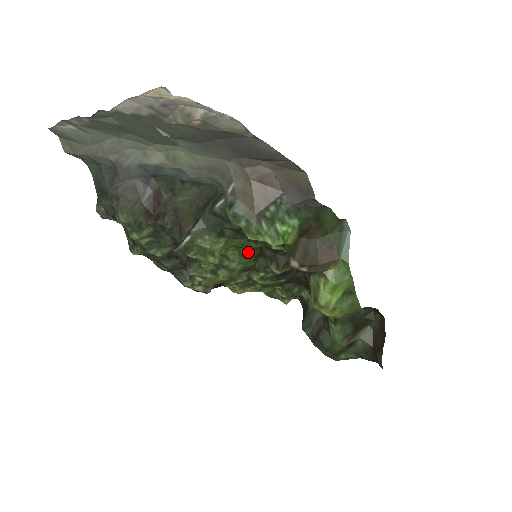
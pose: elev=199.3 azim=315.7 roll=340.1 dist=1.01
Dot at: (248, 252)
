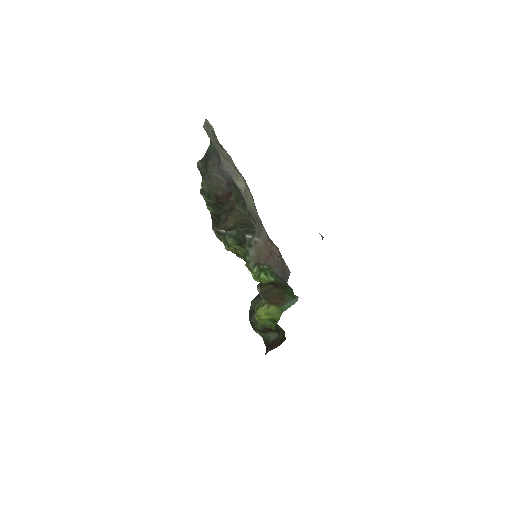
Dot at: occluded
